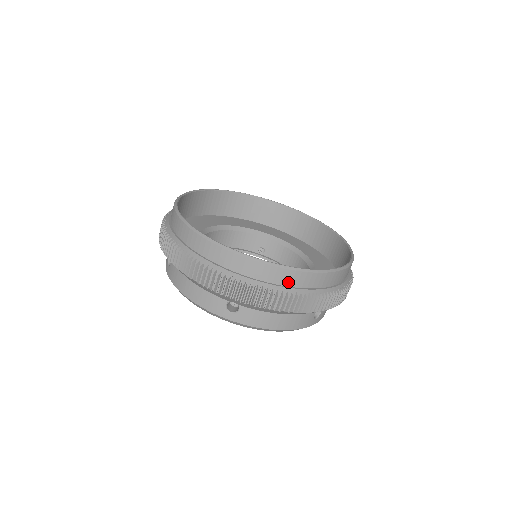
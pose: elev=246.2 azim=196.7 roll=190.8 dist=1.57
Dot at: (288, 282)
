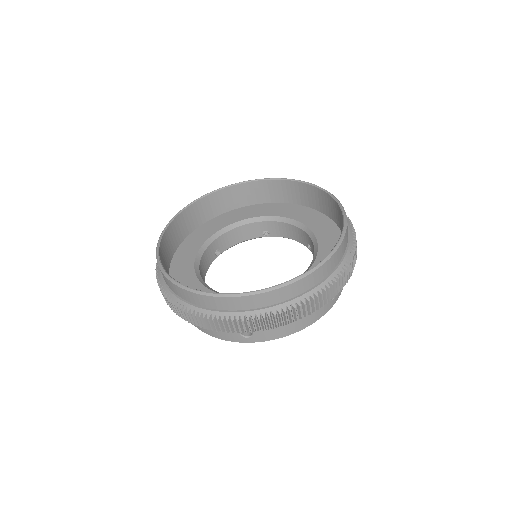
Dot at: (180, 294)
